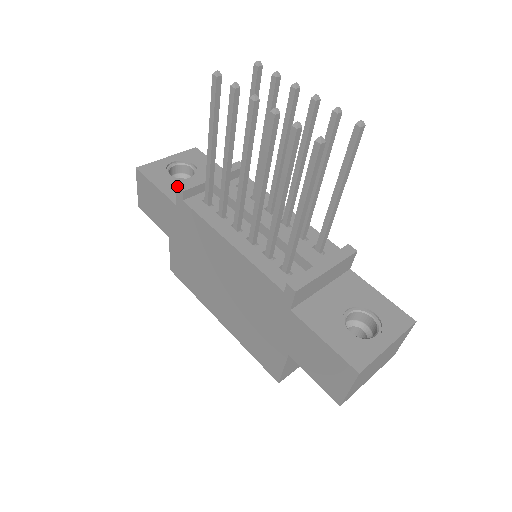
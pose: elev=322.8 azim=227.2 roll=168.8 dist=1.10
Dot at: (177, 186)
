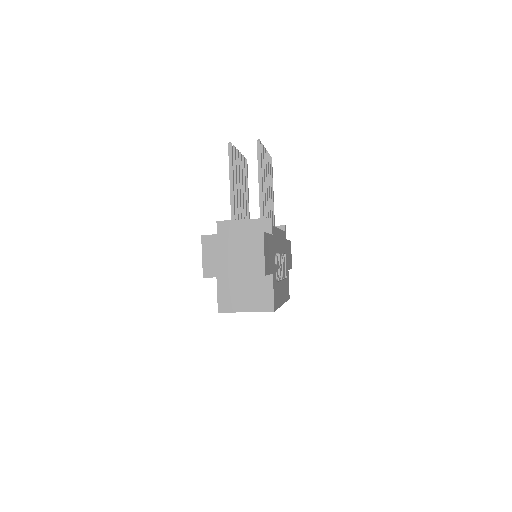
Dot at: occluded
